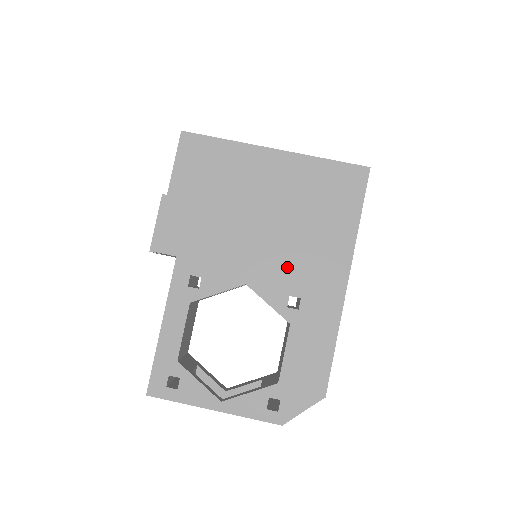
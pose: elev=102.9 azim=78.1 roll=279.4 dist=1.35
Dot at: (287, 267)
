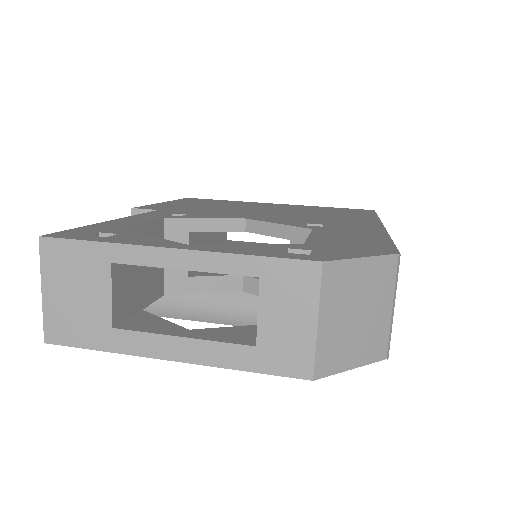
Dot at: (300, 218)
